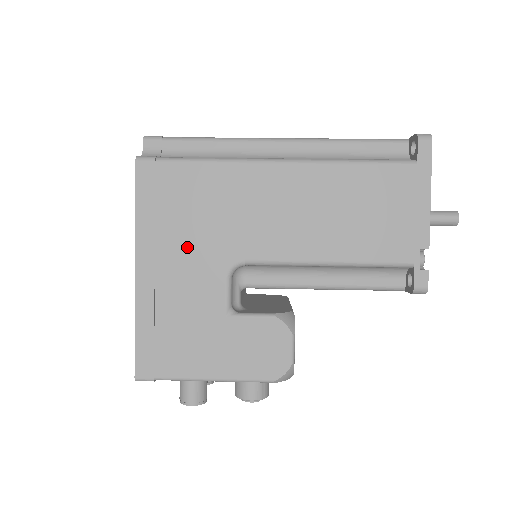
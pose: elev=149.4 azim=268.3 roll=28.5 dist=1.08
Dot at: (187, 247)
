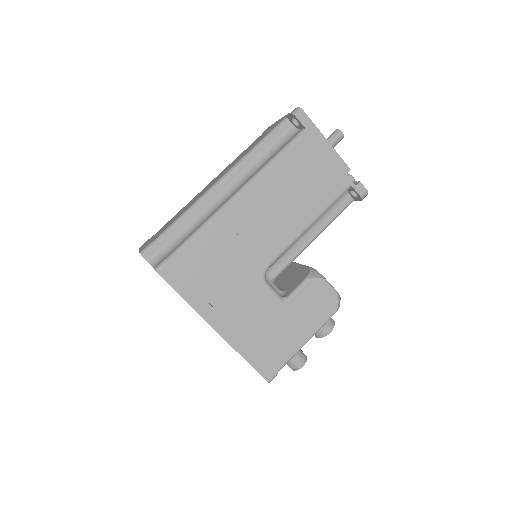
Dot at: (230, 290)
